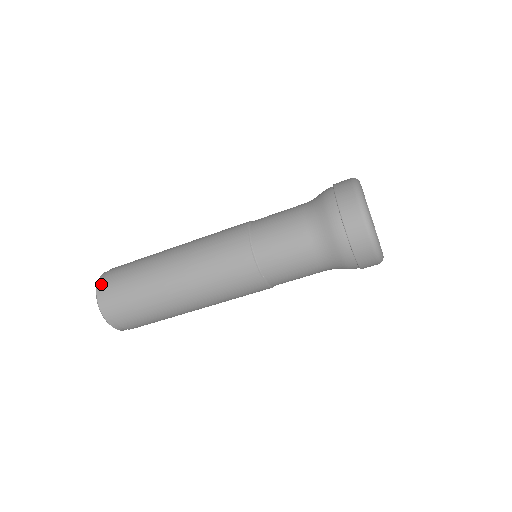
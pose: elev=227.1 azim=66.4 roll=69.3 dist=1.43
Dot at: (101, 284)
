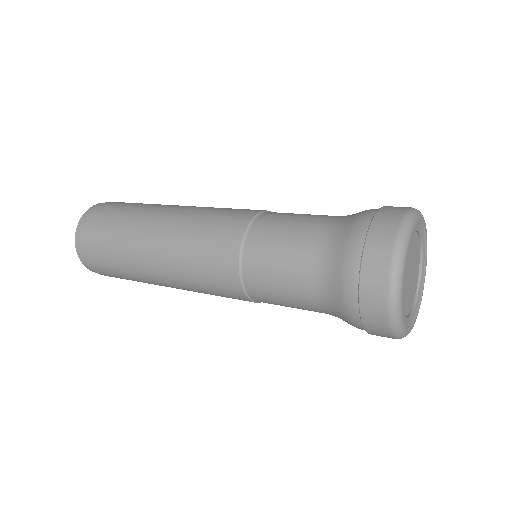
Dot at: (84, 219)
